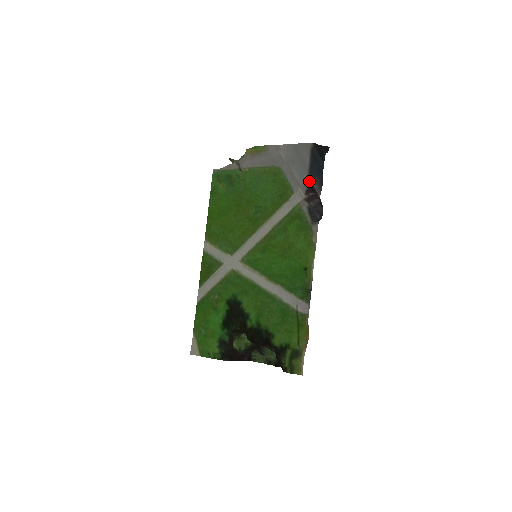
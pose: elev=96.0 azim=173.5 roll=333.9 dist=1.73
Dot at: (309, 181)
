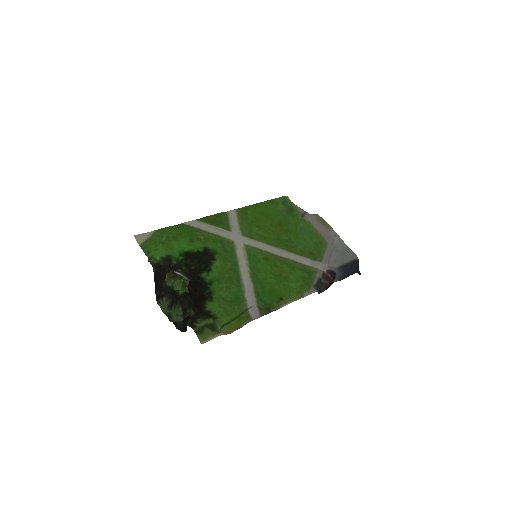
Dot at: (337, 268)
